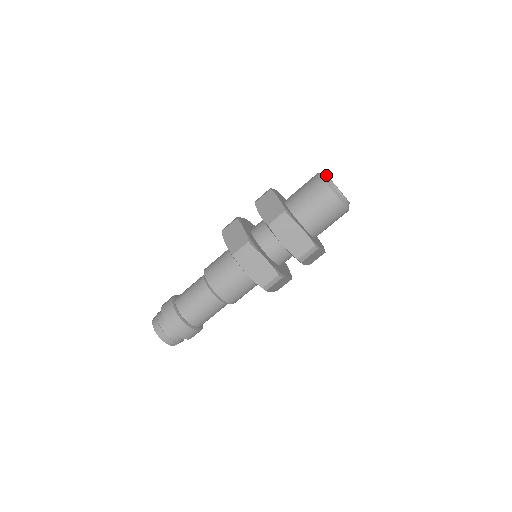
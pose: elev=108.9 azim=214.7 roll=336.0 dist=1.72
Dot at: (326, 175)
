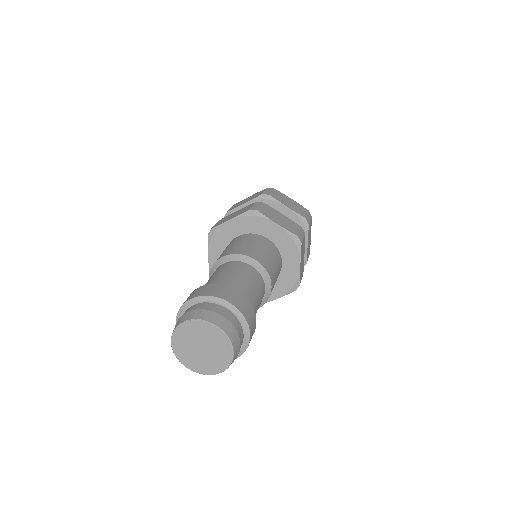
Dot at: occluded
